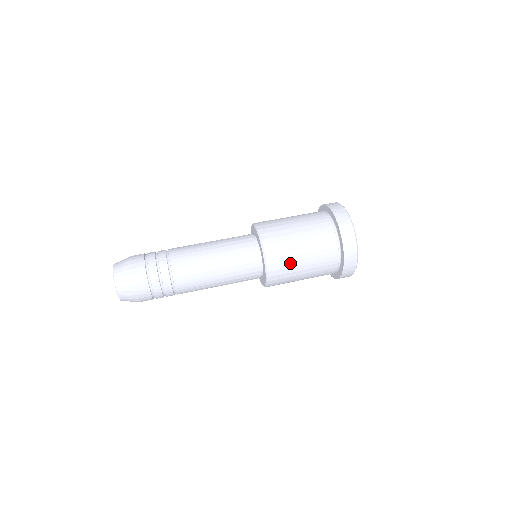
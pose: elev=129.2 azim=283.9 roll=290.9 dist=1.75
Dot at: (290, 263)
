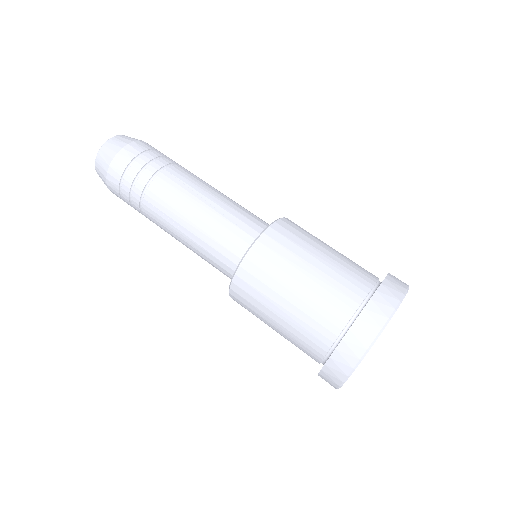
Dot at: (279, 272)
